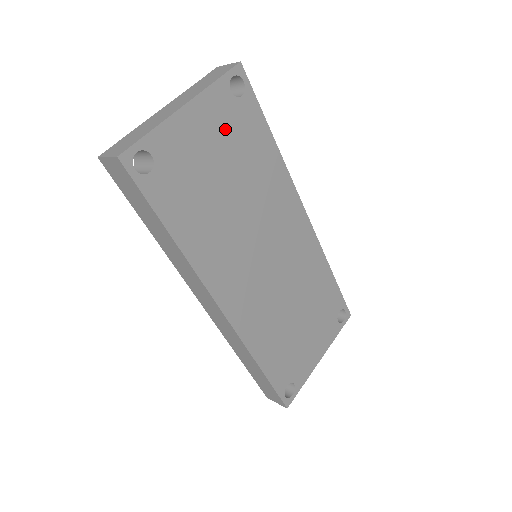
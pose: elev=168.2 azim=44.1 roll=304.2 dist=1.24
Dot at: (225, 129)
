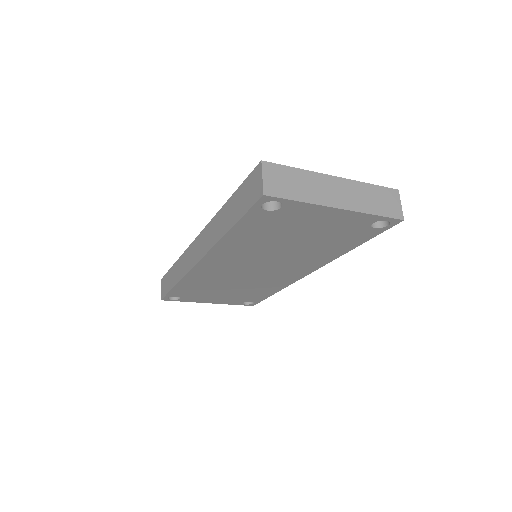
Dot at: (339, 229)
